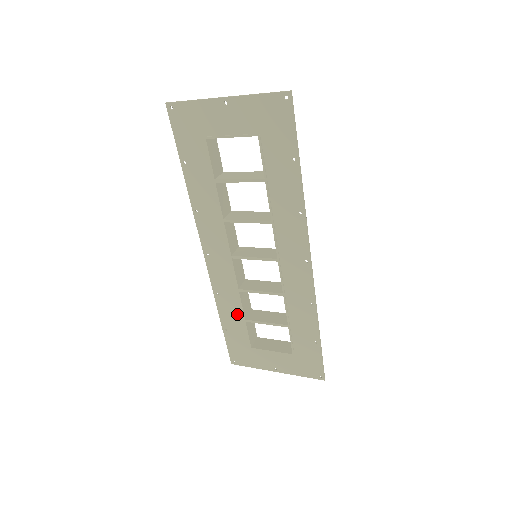
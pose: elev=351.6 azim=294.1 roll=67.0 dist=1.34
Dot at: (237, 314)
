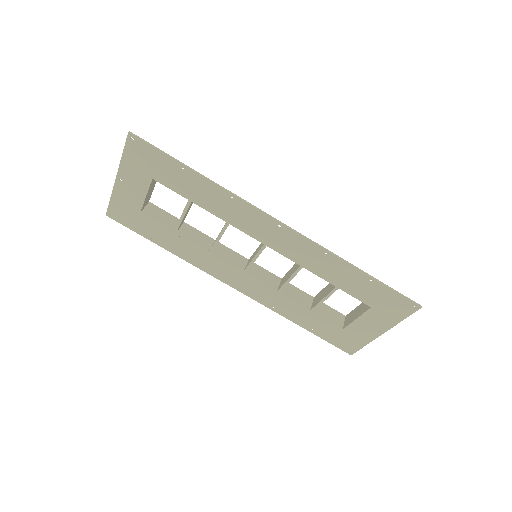
Dot at: (302, 311)
